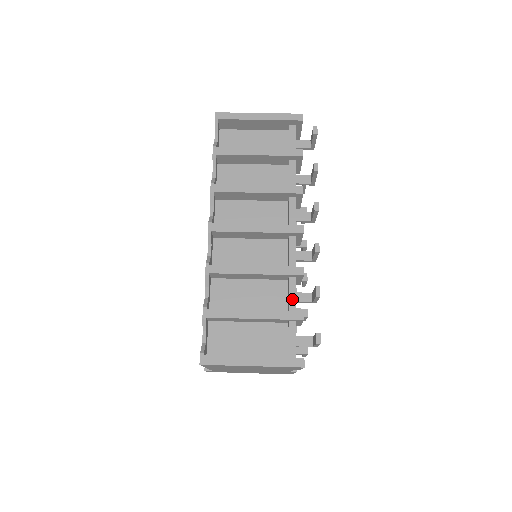
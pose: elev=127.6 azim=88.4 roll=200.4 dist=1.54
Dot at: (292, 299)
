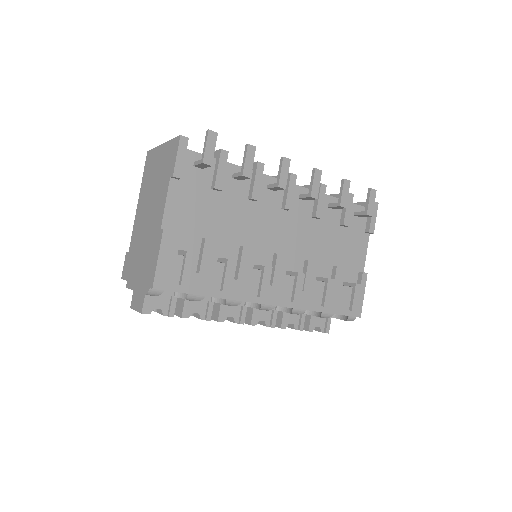
Dot at: (233, 165)
